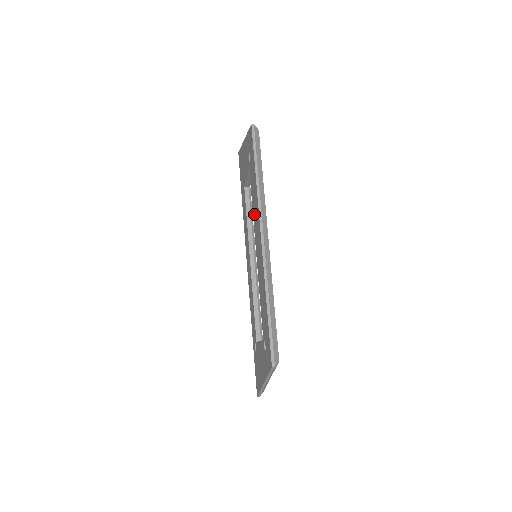
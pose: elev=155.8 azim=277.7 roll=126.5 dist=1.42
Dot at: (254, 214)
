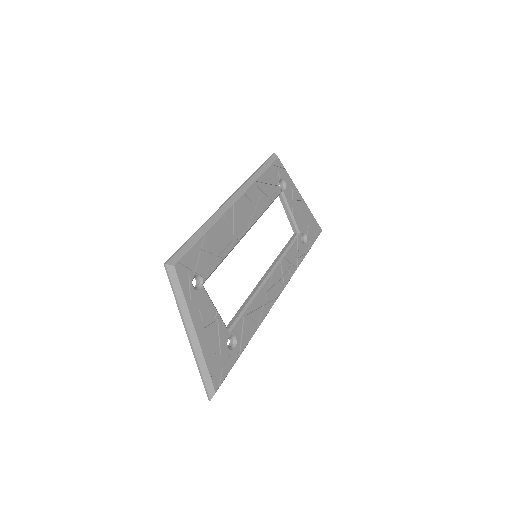
Dot at: occluded
